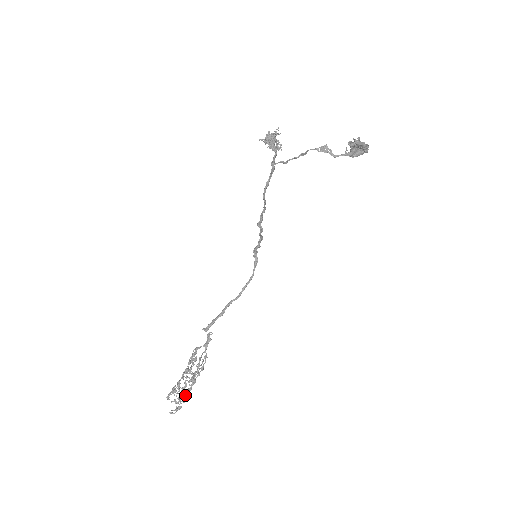
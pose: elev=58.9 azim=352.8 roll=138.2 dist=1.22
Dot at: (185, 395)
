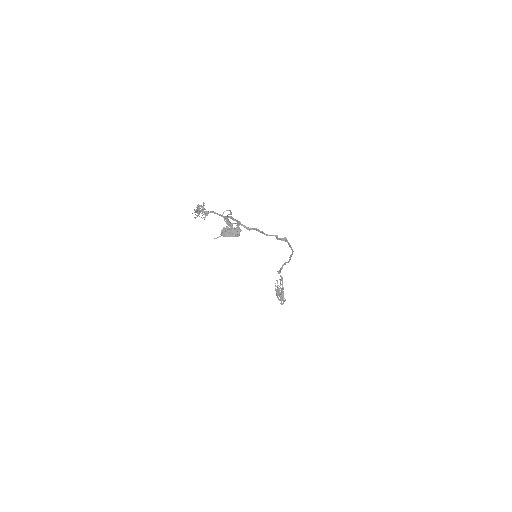
Dot at: (280, 300)
